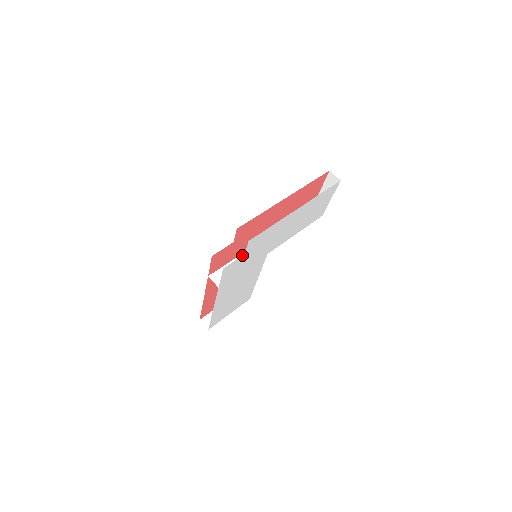
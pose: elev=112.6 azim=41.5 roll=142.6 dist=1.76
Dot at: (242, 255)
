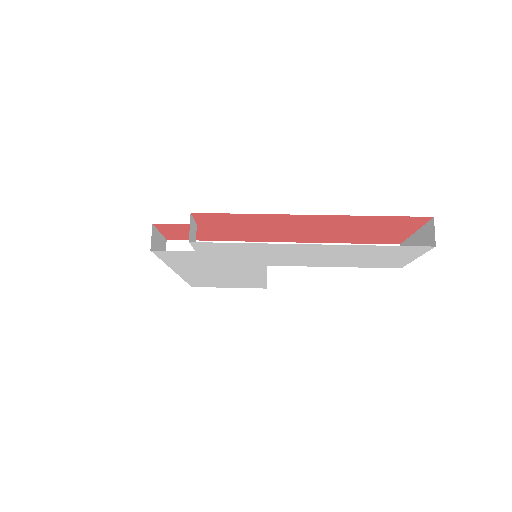
Dot at: occluded
